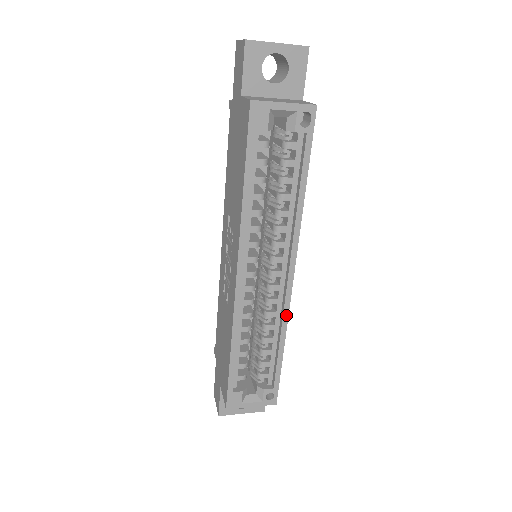
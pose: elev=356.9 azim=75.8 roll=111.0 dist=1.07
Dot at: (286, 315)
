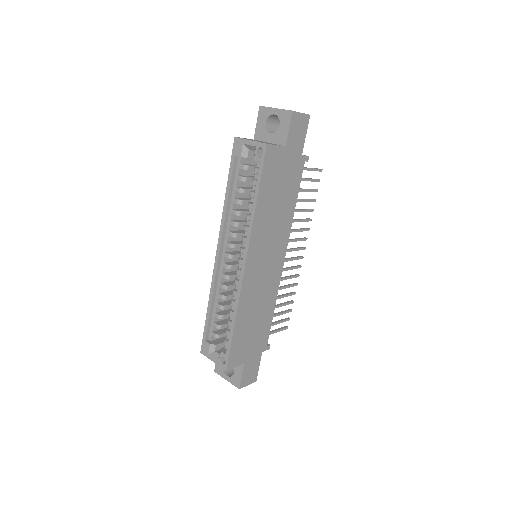
Dot at: (238, 295)
